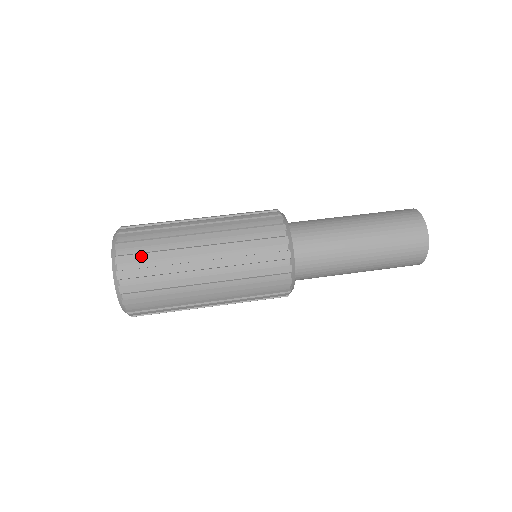
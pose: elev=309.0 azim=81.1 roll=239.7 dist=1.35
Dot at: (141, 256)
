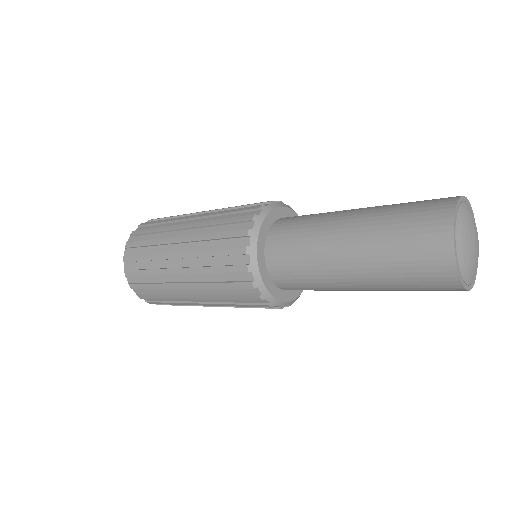
Dot at: occluded
